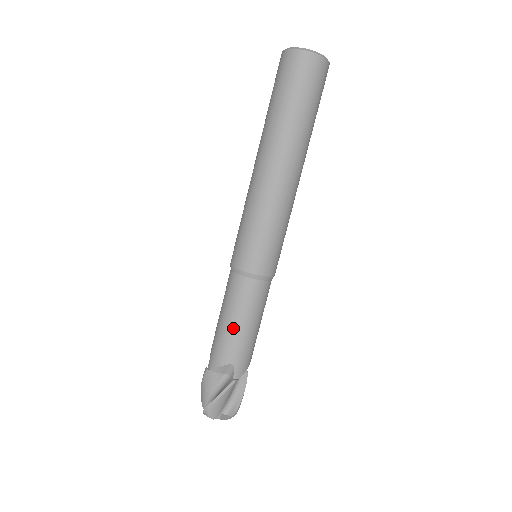
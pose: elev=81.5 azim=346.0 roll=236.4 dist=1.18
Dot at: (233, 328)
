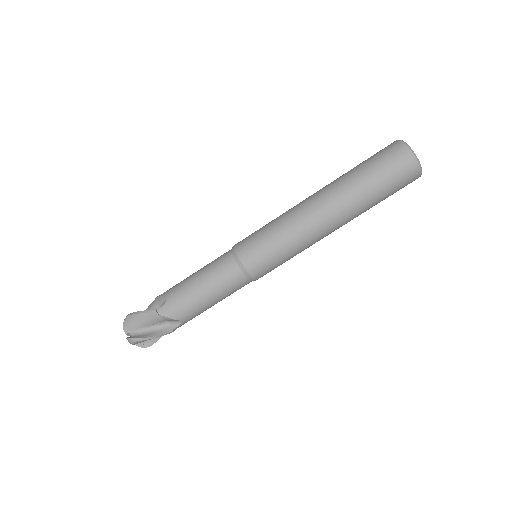
Dot at: (205, 301)
